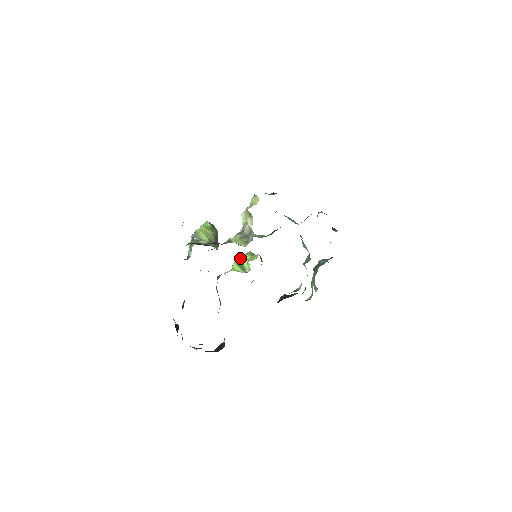
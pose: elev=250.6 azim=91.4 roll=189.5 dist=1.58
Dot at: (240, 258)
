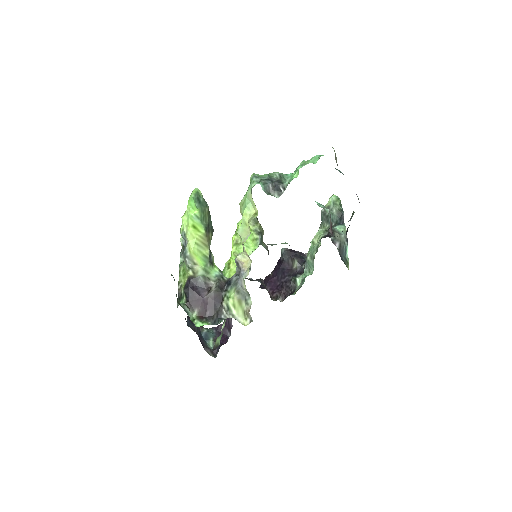
Dot at: occluded
